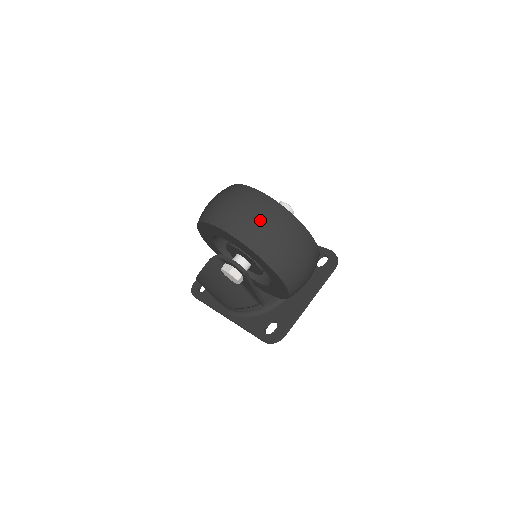
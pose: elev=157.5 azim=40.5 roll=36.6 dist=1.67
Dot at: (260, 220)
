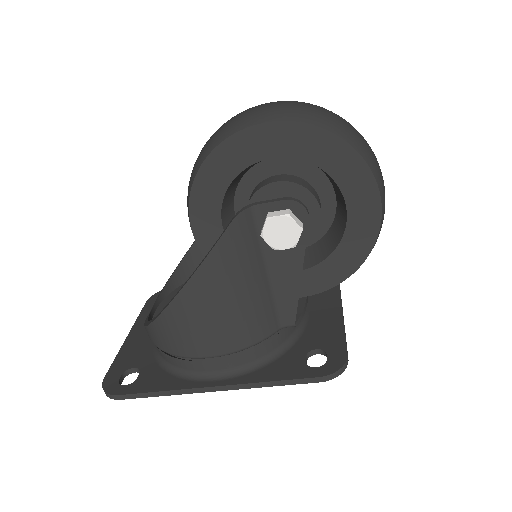
Dot at: (333, 114)
